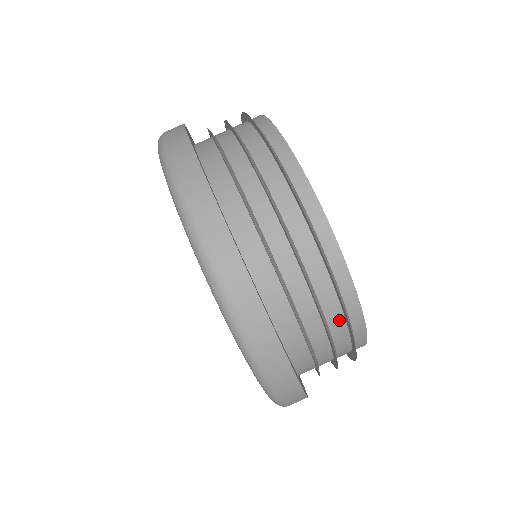
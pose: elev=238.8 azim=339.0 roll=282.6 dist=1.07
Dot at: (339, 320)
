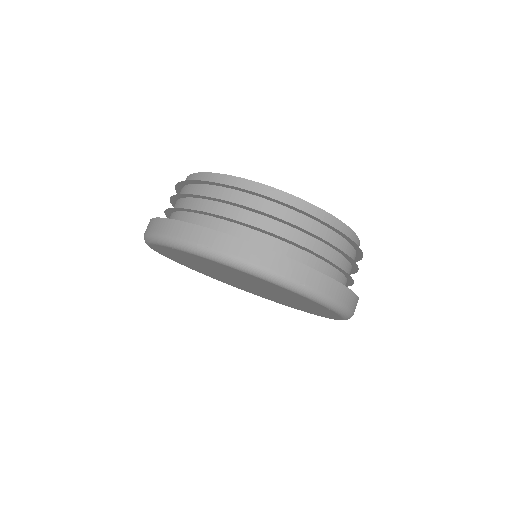
Dot at: (313, 224)
